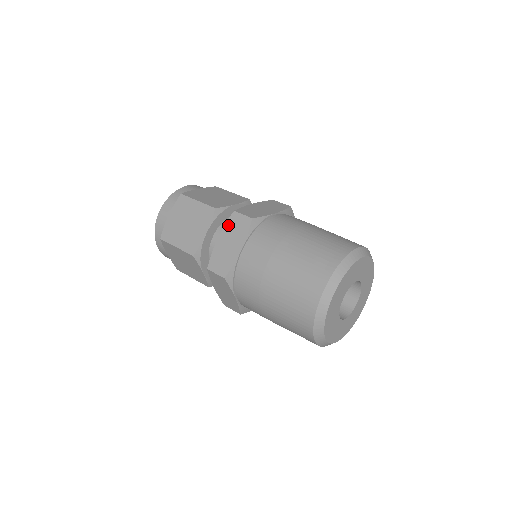
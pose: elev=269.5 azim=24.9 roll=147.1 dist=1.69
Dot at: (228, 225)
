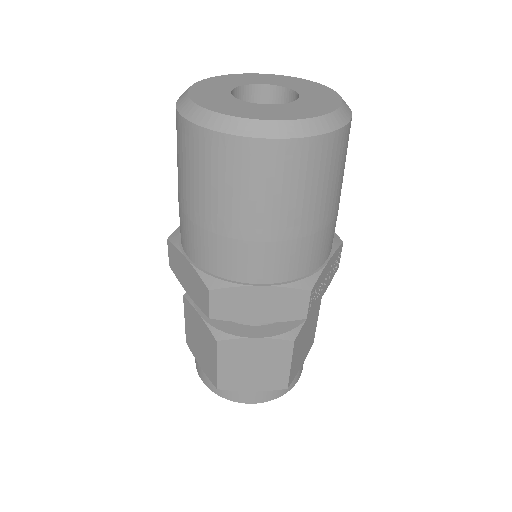
Dot at: occluded
